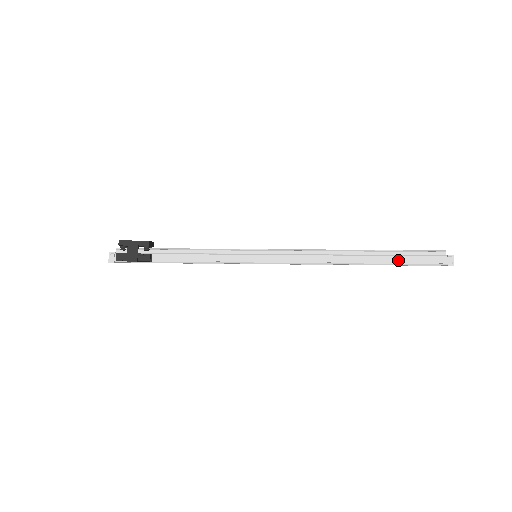
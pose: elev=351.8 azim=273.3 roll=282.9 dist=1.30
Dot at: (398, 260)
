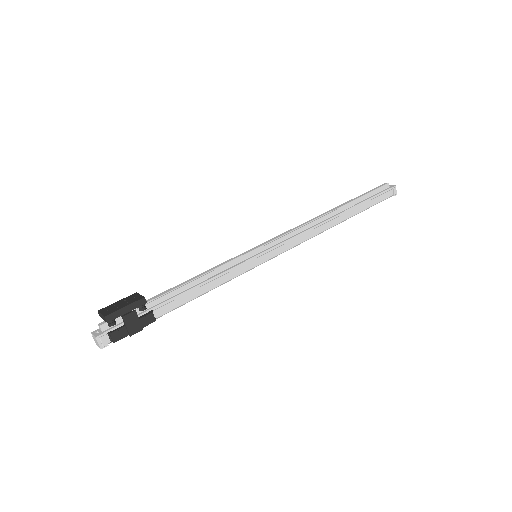
Dot at: (364, 207)
